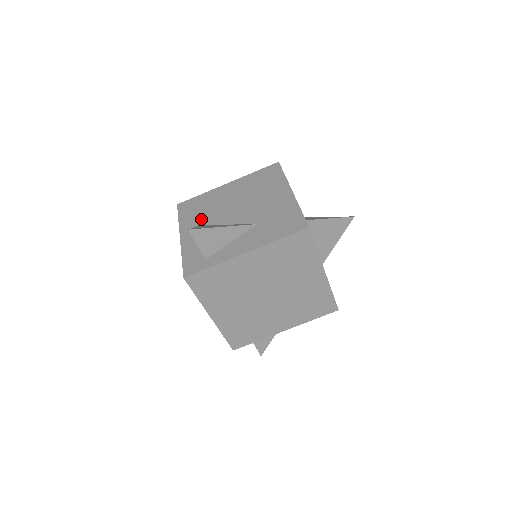
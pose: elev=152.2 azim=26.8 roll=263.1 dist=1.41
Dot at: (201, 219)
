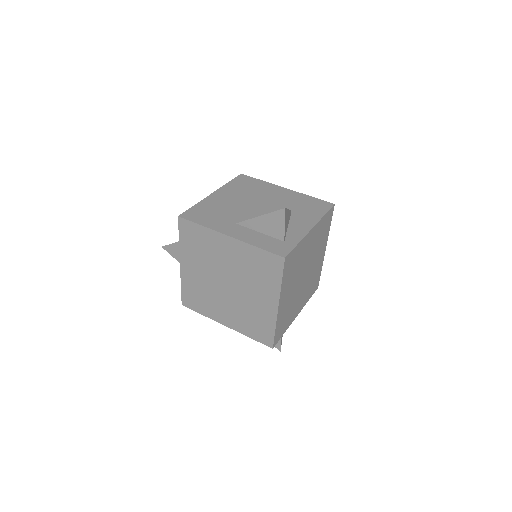
Dot at: (229, 219)
